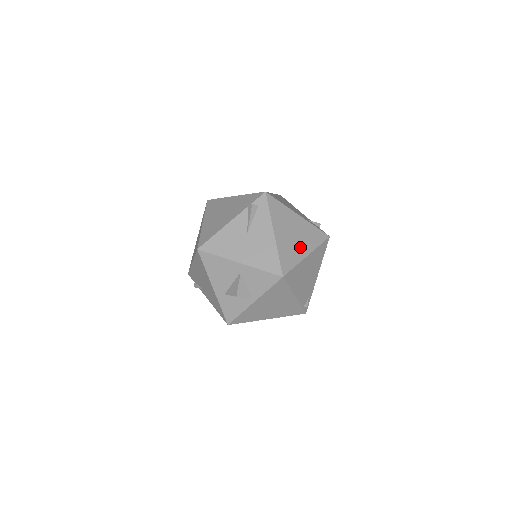
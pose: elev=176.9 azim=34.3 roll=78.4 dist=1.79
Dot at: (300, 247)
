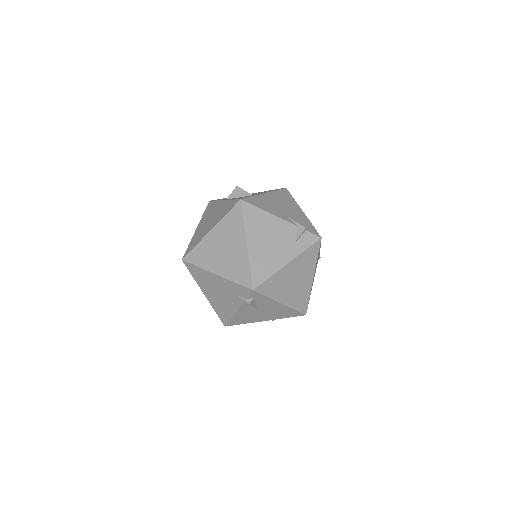
Dot at: (305, 282)
